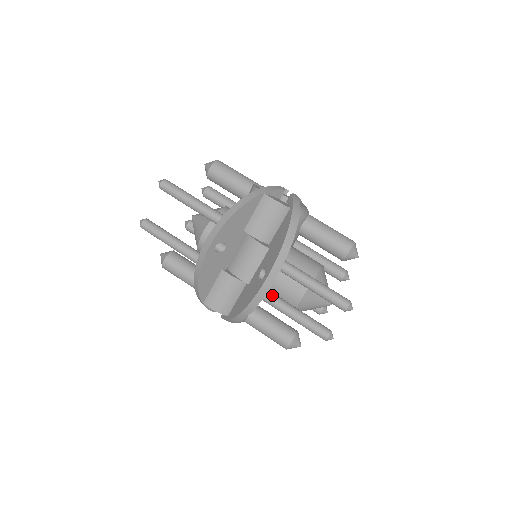
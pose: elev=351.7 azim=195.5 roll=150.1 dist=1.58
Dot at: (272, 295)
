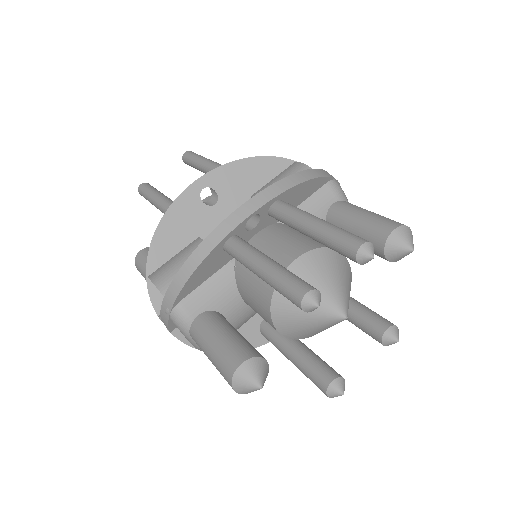
Dot at: (244, 240)
